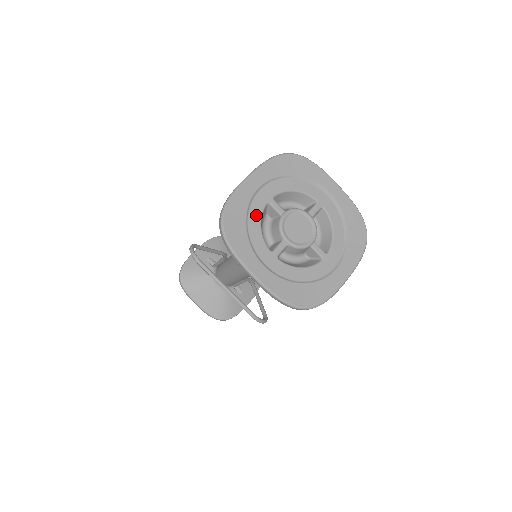
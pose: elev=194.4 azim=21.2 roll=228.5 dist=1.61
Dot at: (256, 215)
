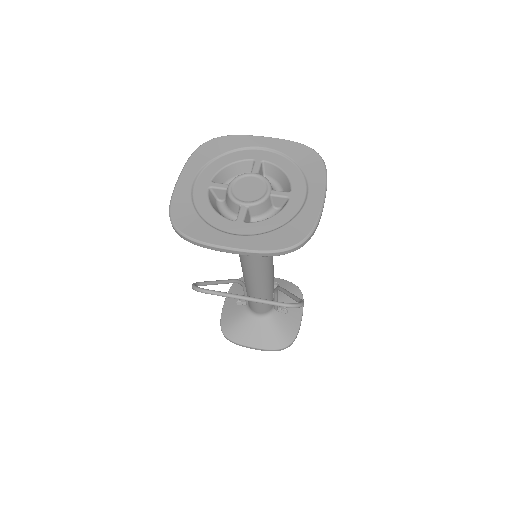
Dot at: (203, 203)
